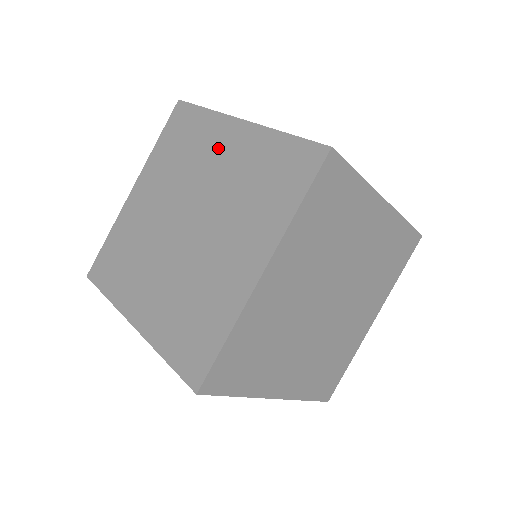
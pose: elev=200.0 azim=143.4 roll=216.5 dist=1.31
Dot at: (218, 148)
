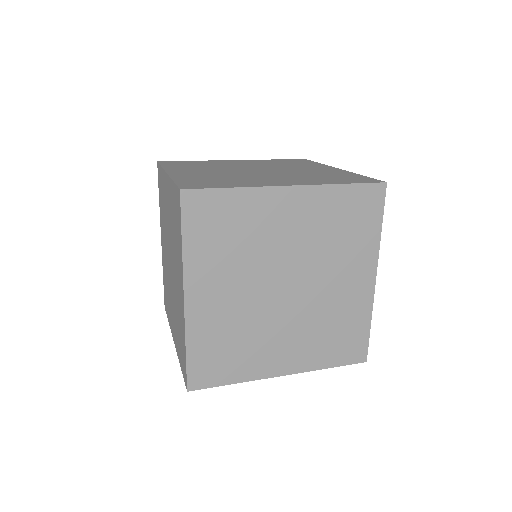
Dot at: (166, 199)
